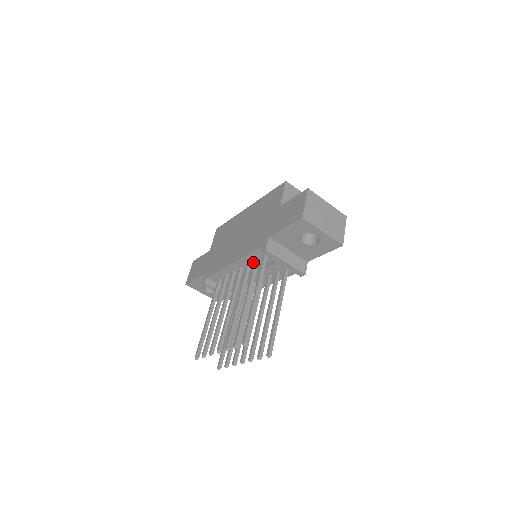
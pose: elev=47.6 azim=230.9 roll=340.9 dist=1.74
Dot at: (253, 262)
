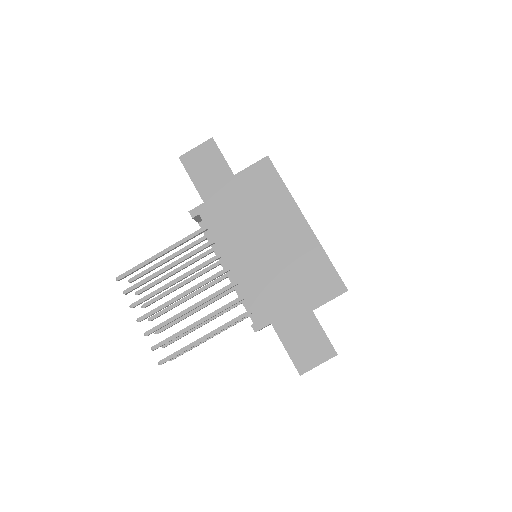
Dot at: occluded
